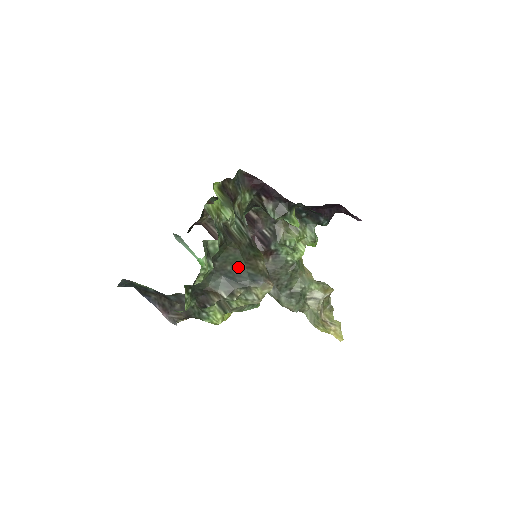
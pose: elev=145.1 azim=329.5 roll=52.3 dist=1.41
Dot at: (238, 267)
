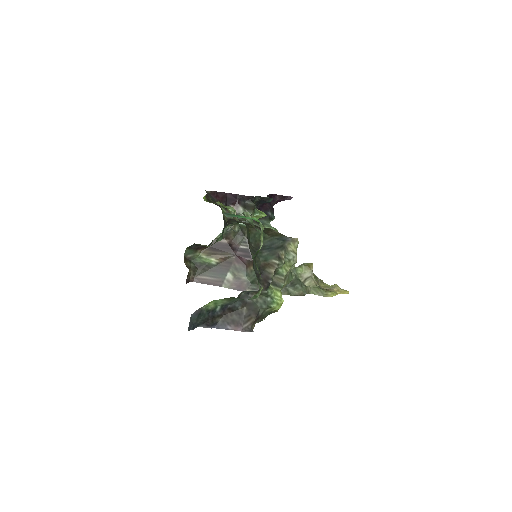
Dot at: (266, 240)
